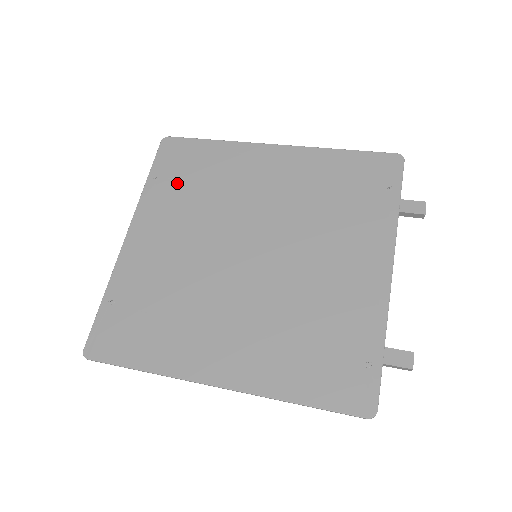
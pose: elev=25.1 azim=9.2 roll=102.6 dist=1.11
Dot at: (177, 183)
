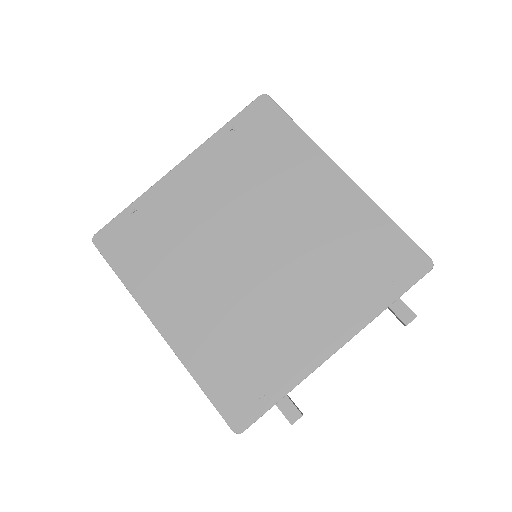
Dot at: (243, 147)
